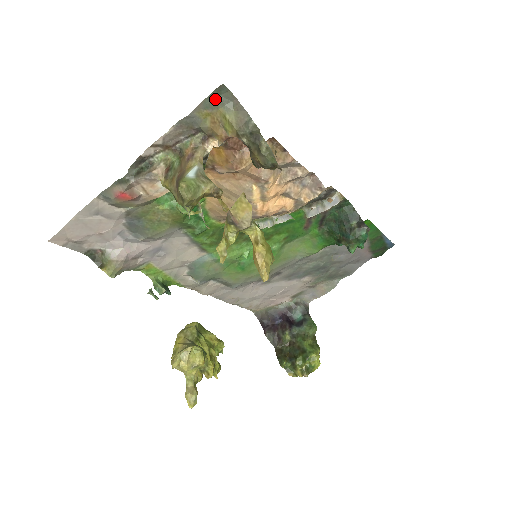
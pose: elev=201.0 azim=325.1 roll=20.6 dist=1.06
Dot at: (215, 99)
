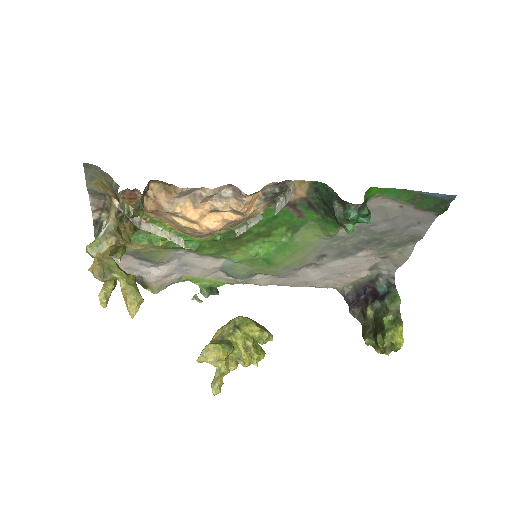
Dot at: (91, 173)
